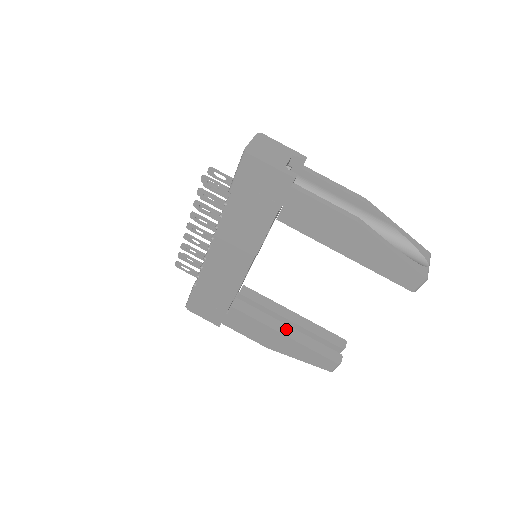
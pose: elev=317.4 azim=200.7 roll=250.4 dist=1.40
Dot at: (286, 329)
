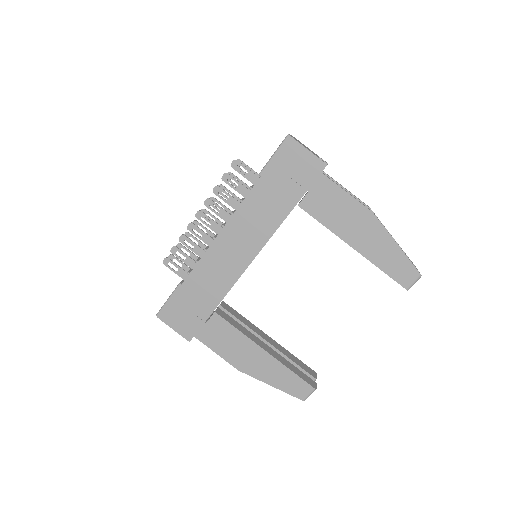
Dot at: (265, 346)
